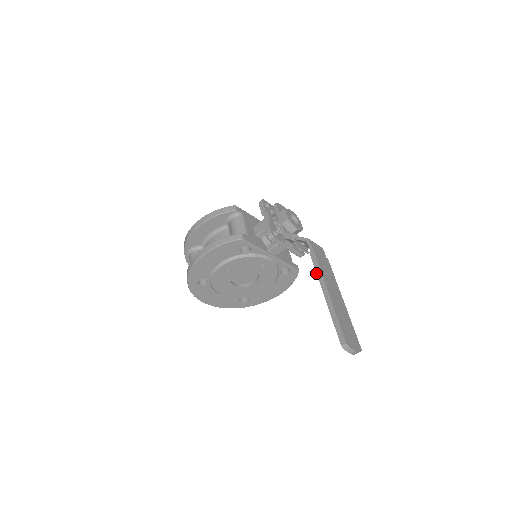
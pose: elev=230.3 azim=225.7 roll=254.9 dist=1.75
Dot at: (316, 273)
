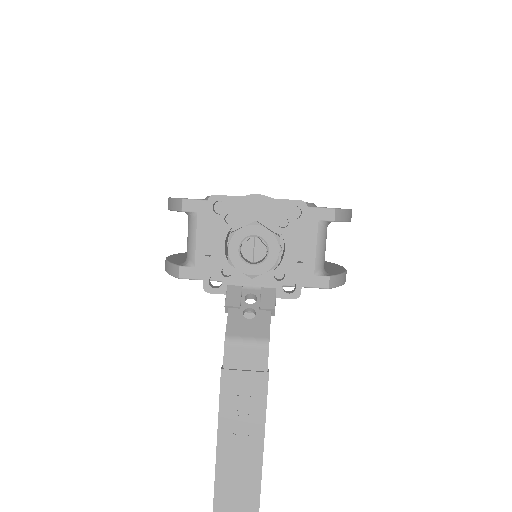
Dot at: (218, 412)
